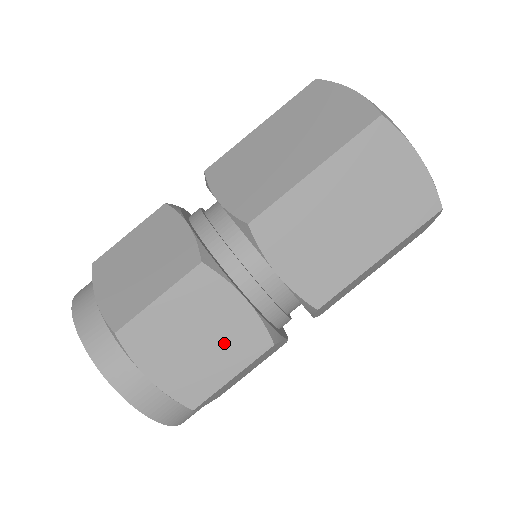
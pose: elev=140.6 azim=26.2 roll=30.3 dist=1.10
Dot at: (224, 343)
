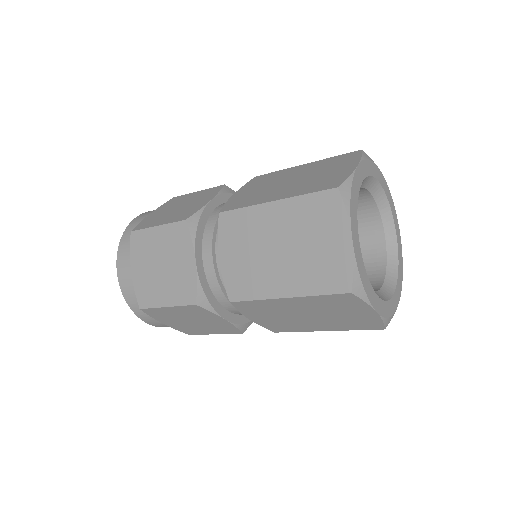
Dot at: (172, 280)
